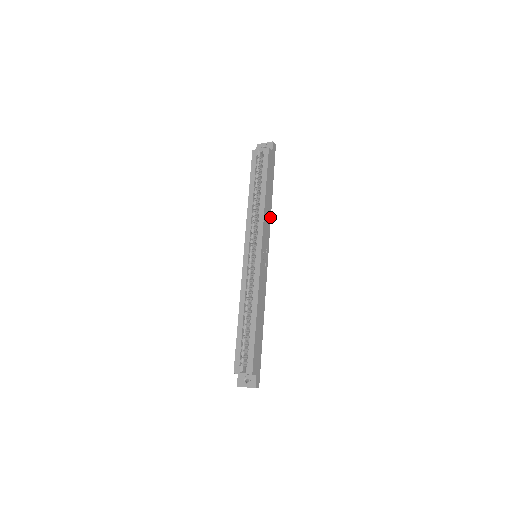
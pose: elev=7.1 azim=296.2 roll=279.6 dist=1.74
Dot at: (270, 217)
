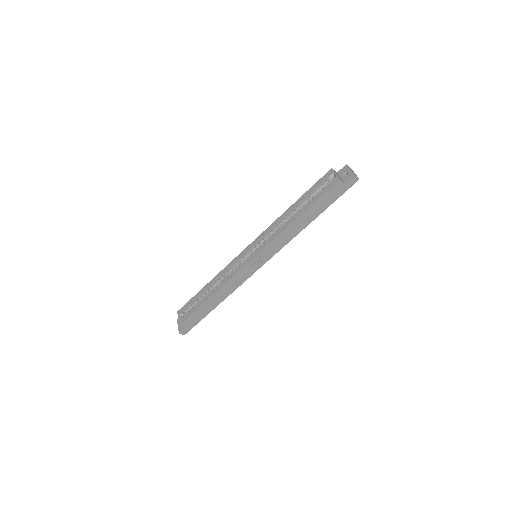
Dot at: (292, 238)
